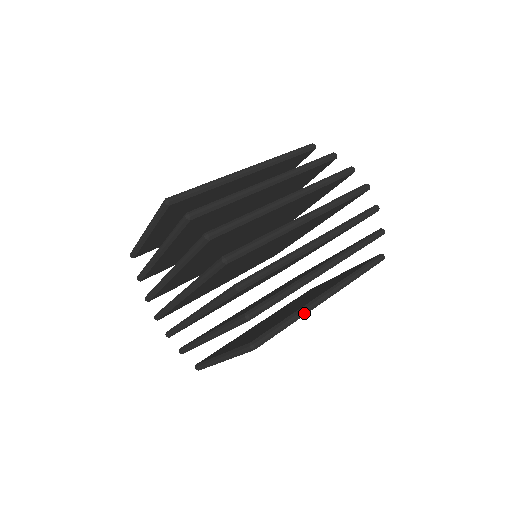
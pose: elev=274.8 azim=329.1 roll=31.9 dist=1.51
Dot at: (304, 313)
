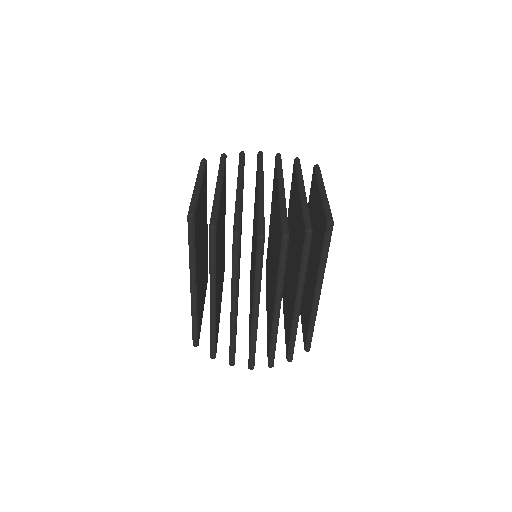
Dot at: (315, 316)
